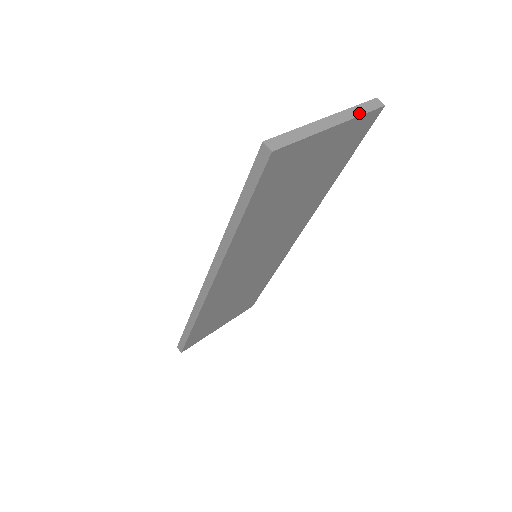
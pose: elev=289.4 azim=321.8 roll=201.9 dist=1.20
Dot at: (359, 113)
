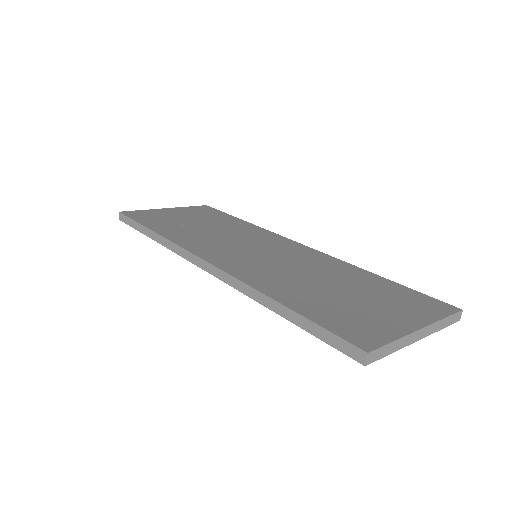
Dot at: (441, 327)
